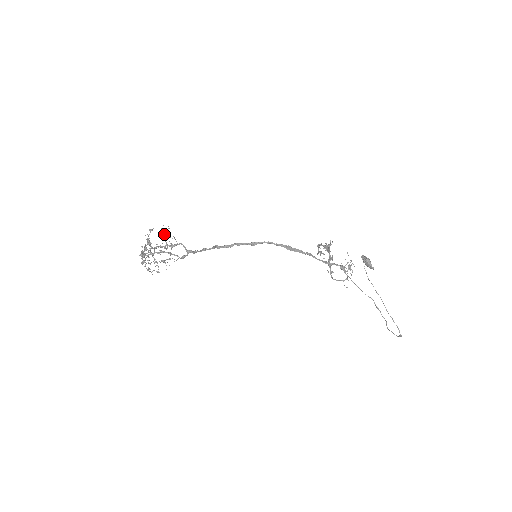
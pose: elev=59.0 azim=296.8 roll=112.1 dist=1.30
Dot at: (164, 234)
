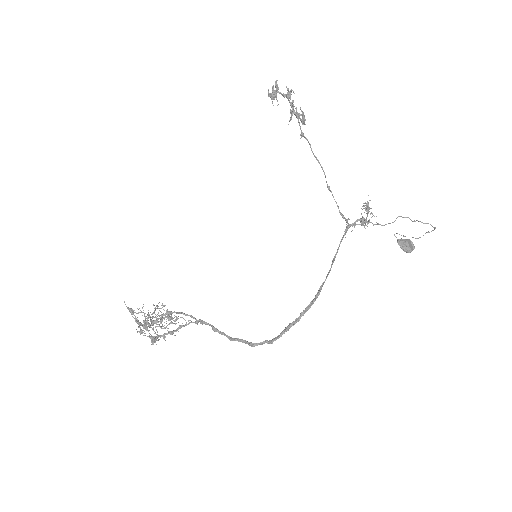
Dot at: (159, 326)
